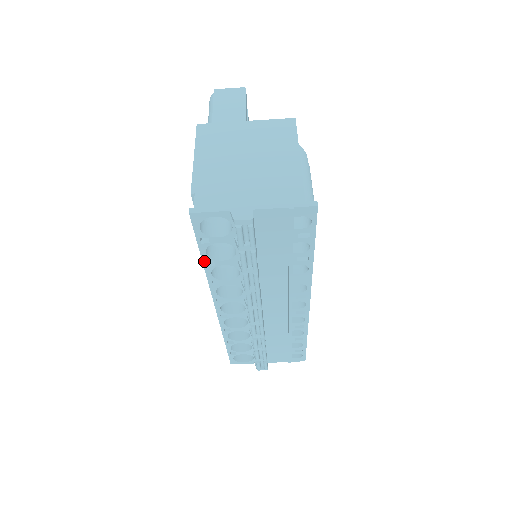
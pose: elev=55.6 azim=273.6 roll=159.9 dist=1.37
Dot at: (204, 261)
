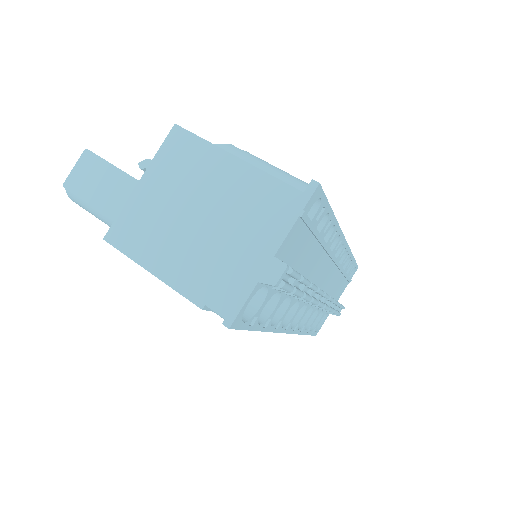
Dot at: (261, 329)
